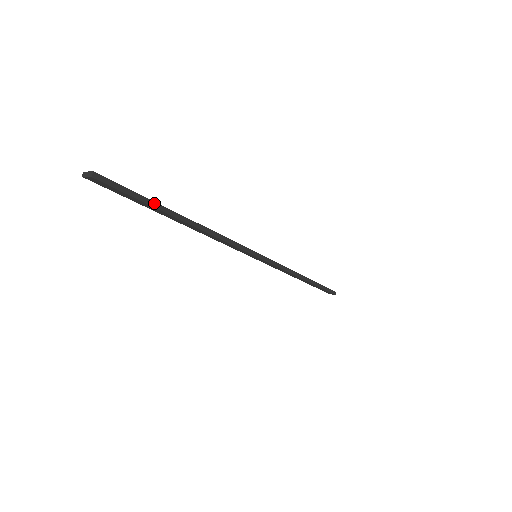
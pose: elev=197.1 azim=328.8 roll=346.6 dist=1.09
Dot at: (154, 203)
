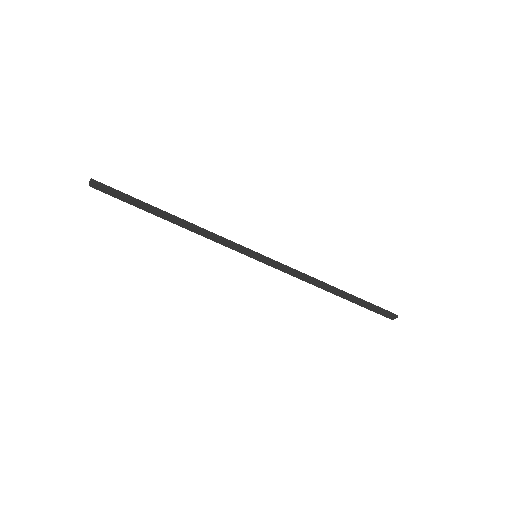
Dot at: (138, 200)
